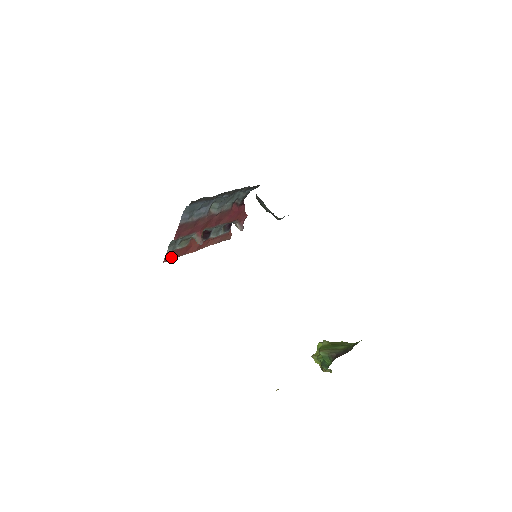
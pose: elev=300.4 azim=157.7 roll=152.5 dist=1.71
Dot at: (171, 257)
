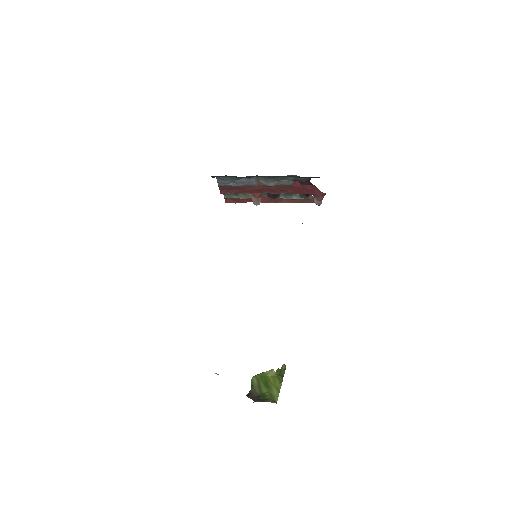
Dot at: (235, 201)
